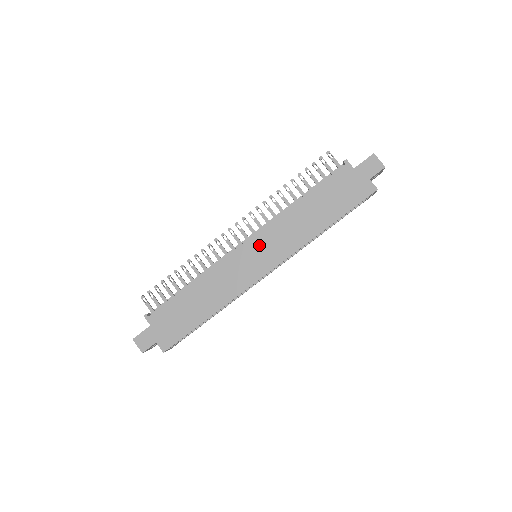
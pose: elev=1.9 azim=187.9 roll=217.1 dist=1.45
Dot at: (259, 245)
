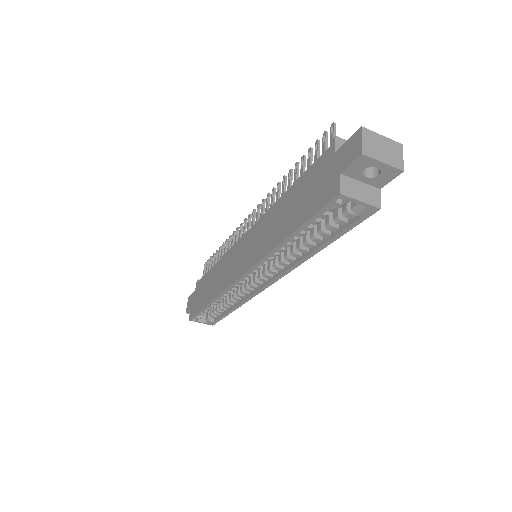
Dot at: (248, 241)
